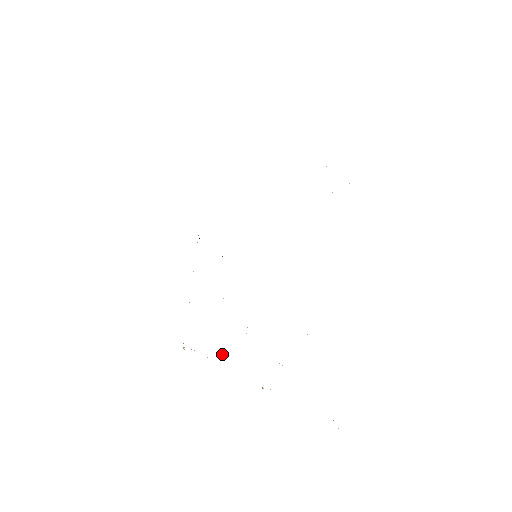
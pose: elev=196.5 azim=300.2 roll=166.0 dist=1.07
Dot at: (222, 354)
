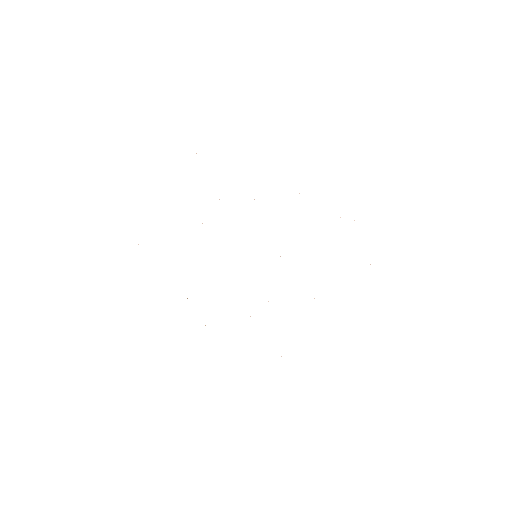
Dot at: occluded
